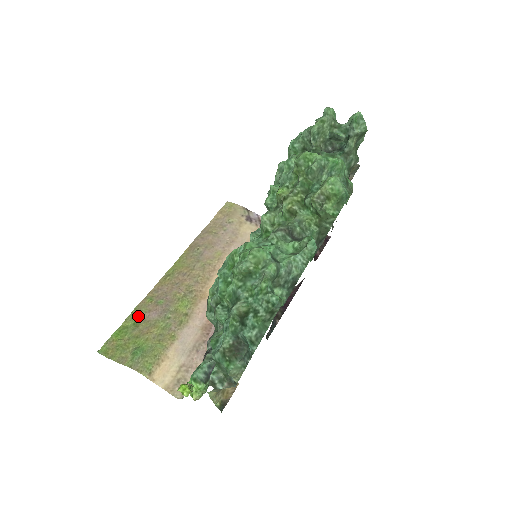
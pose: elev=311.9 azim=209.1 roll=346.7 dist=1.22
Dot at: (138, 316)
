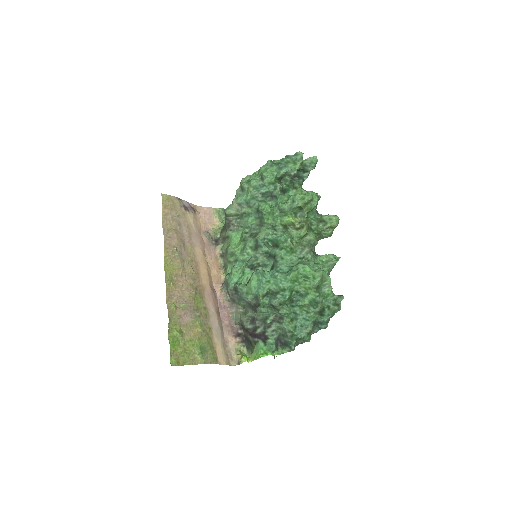
Dot at: (175, 324)
